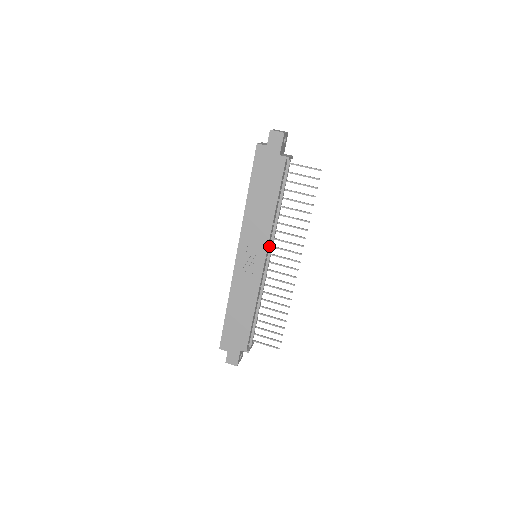
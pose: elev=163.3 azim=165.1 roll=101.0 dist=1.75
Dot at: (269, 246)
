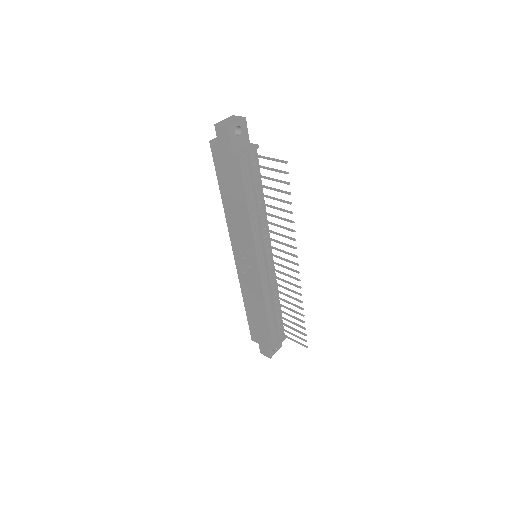
Dot at: (262, 248)
